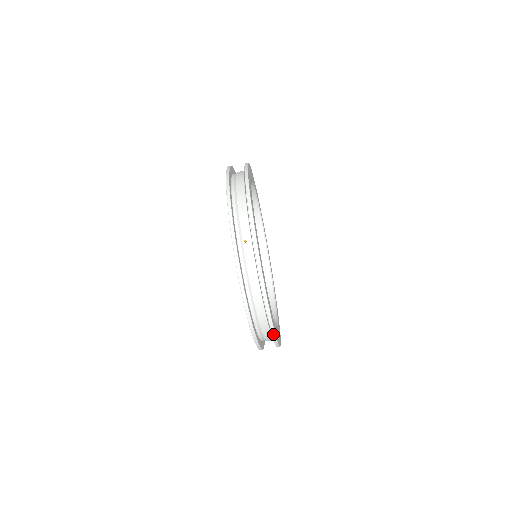
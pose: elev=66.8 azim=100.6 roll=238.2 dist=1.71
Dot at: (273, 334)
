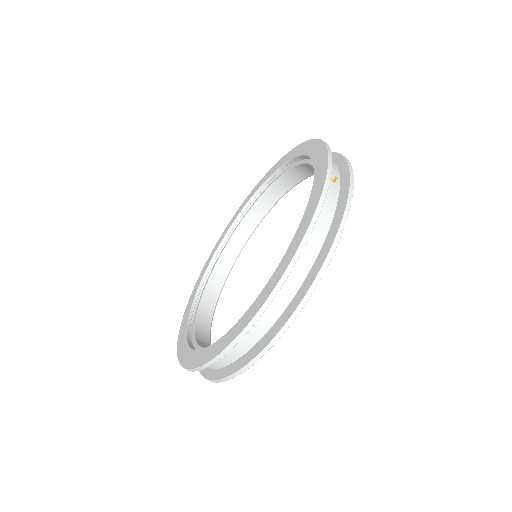
Dot at: (293, 317)
